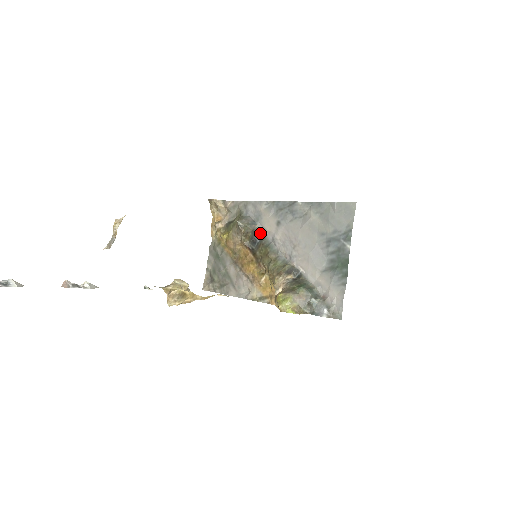
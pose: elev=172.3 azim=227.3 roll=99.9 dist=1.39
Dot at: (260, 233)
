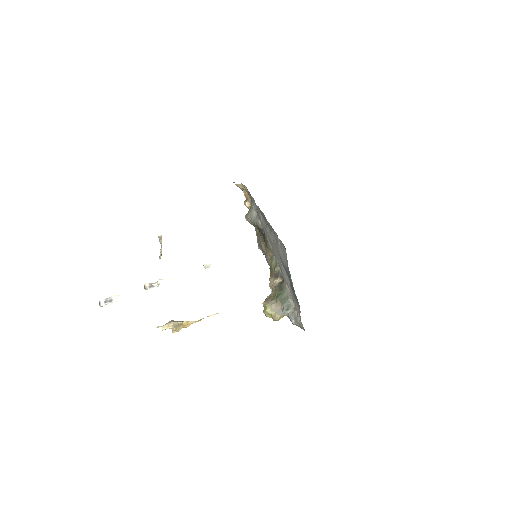
Dot at: (262, 229)
